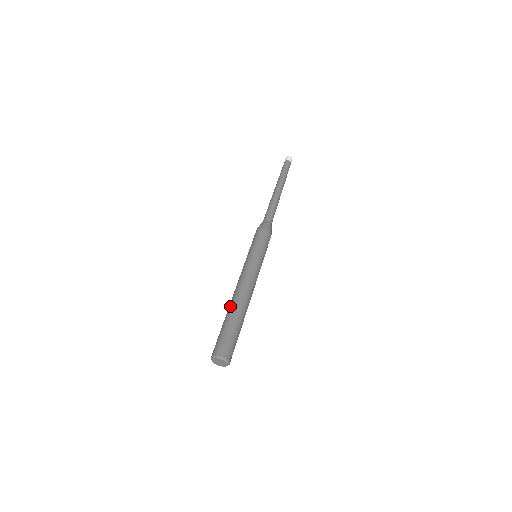
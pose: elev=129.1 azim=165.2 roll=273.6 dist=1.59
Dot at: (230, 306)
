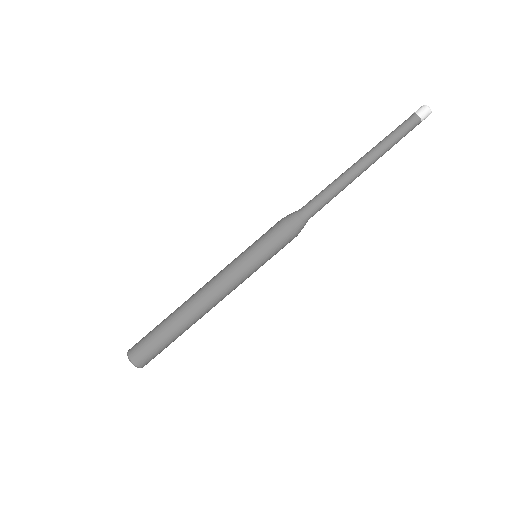
Dot at: (182, 314)
